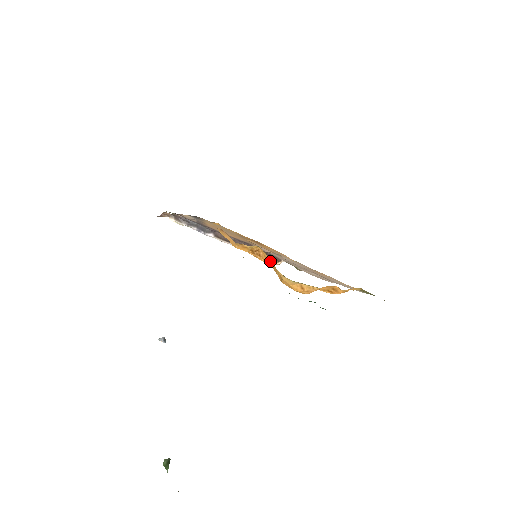
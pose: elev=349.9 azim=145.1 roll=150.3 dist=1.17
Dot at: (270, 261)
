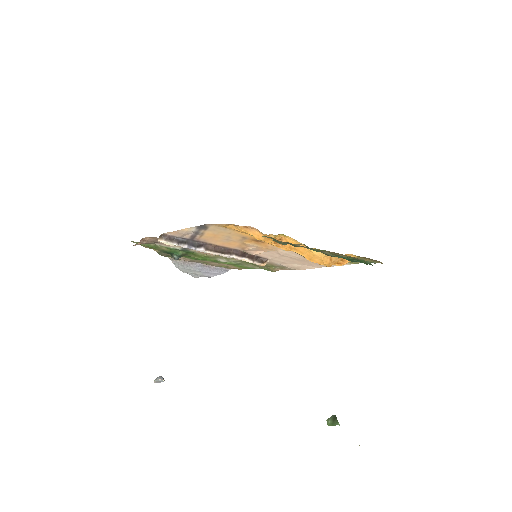
Dot at: occluded
